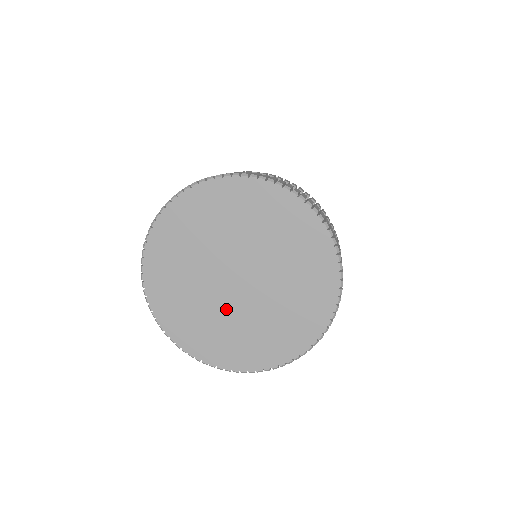
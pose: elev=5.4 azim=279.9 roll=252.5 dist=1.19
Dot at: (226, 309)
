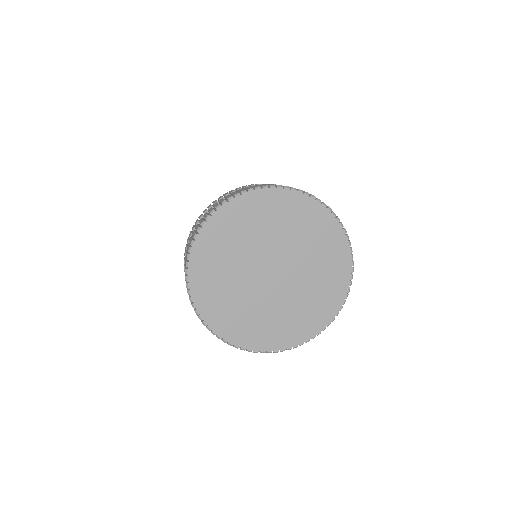
Dot at: (265, 300)
